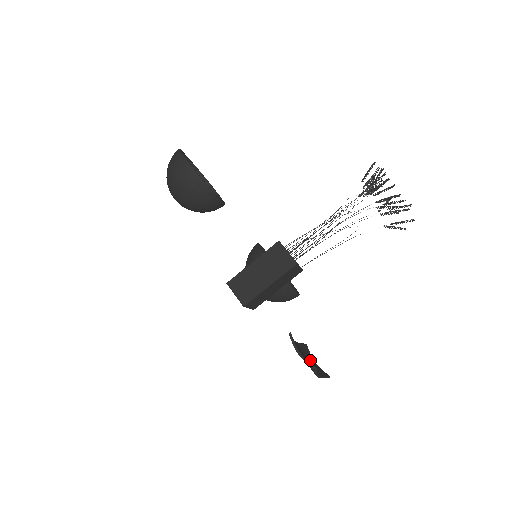
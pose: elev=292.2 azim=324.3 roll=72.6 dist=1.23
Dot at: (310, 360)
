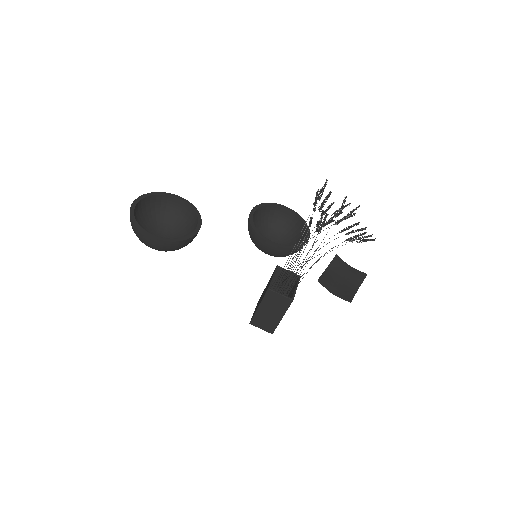
Dot at: (345, 274)
